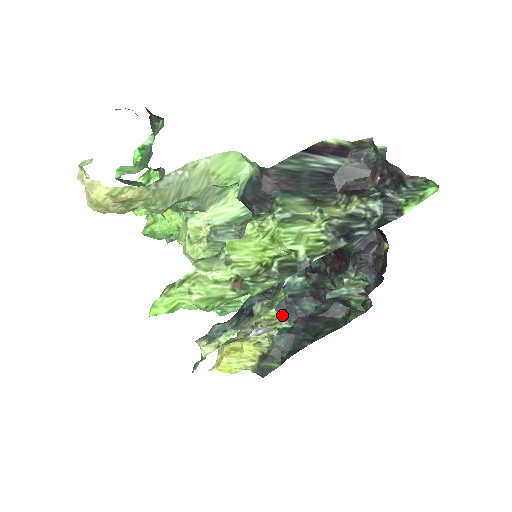
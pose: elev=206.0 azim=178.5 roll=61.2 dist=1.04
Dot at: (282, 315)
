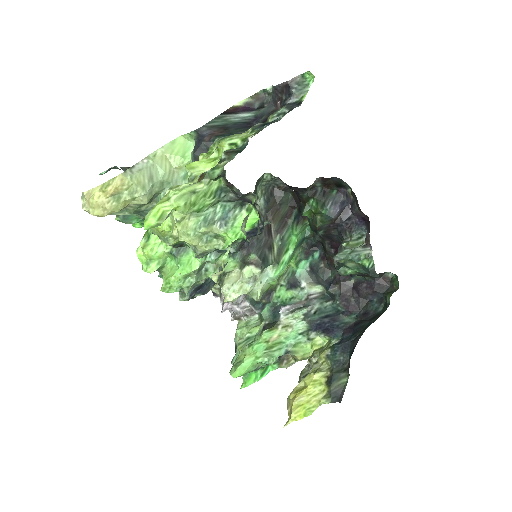
Dot at: (327, 336)
